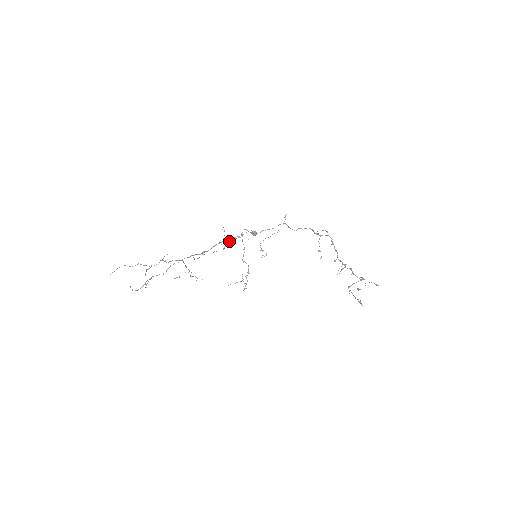
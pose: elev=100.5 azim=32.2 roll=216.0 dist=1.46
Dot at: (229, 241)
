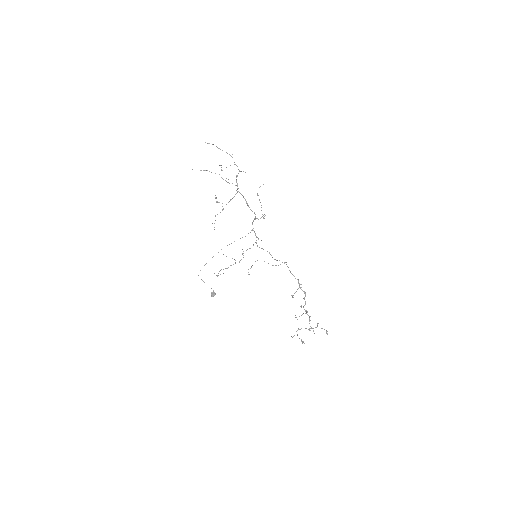
Dot at: occluded
